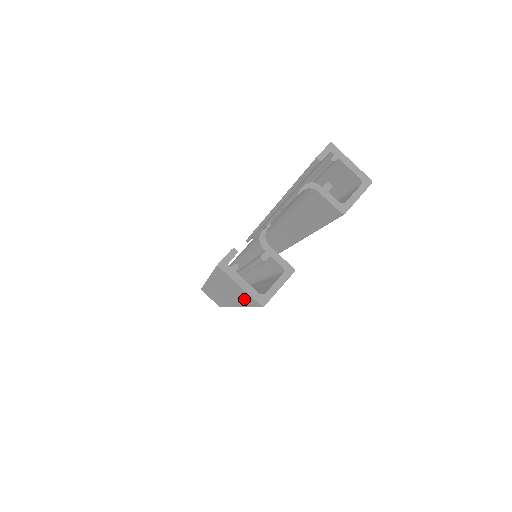
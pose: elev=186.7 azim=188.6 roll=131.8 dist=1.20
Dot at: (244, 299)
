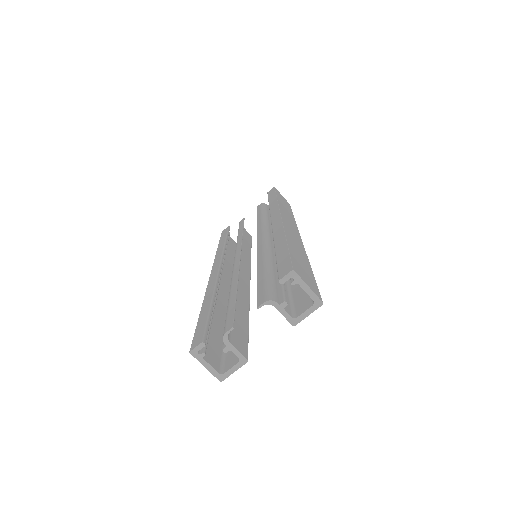
Dot at: occluded
